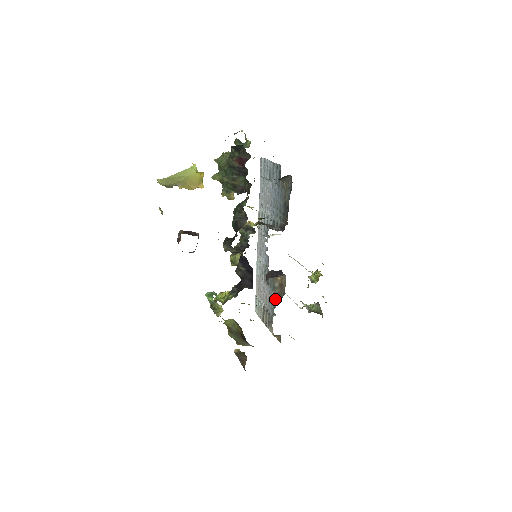
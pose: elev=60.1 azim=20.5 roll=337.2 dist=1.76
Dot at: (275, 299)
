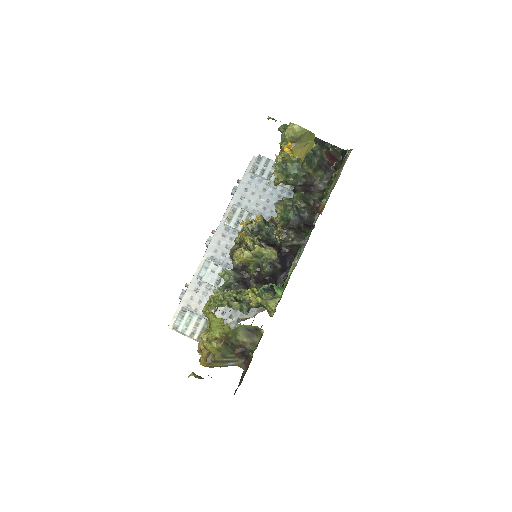
Dot at: occluded
